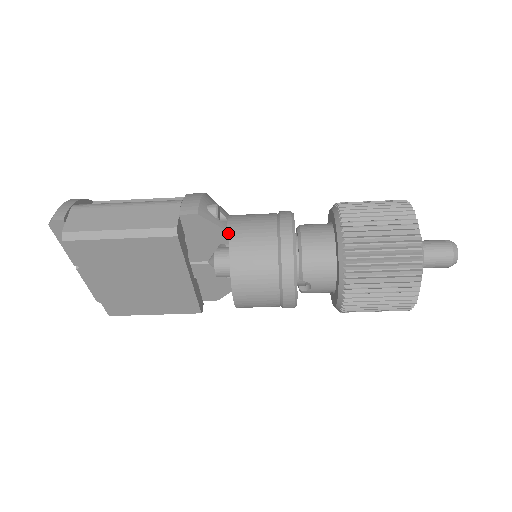
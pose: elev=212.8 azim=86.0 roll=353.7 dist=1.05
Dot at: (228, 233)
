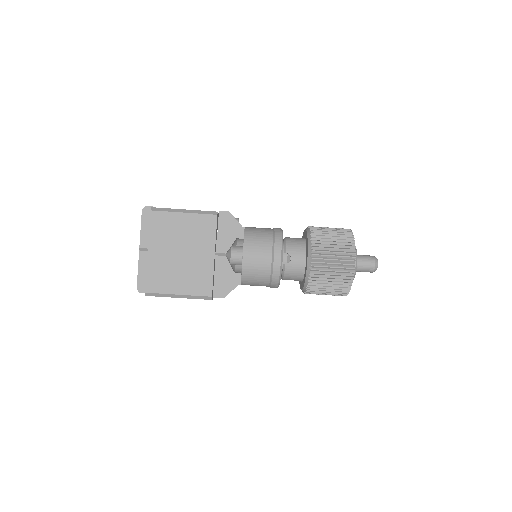
Dot at: (243, 229)
